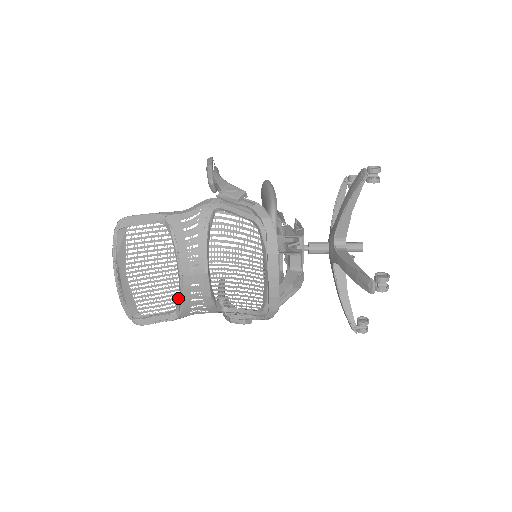
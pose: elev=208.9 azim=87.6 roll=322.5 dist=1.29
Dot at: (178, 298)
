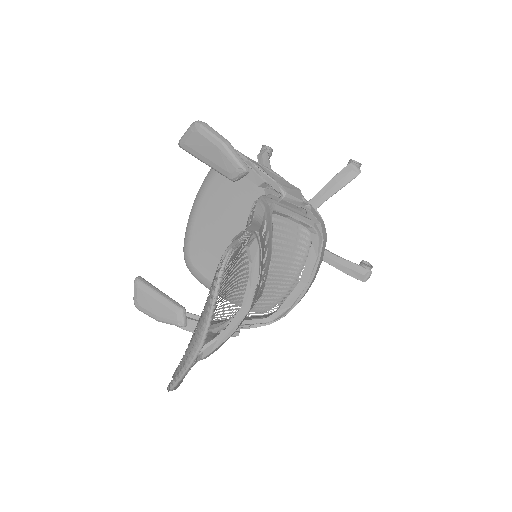
Dot at: occluded
